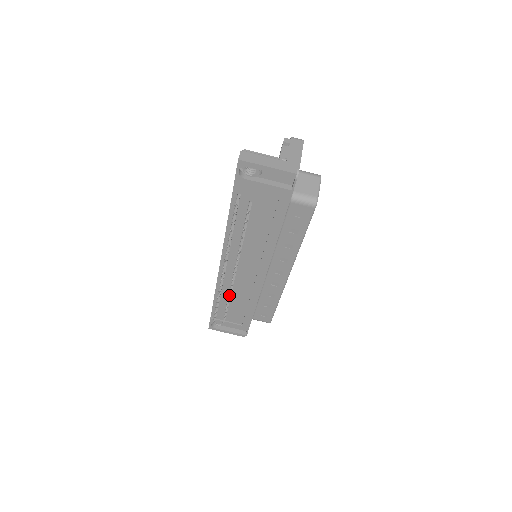
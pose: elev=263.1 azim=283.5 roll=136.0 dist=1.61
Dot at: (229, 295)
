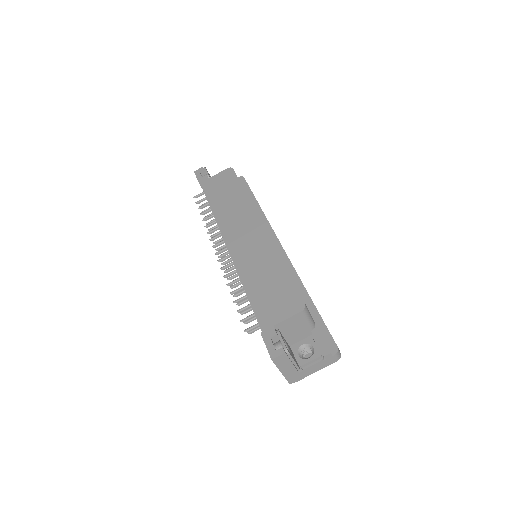
Dot at: occluded
